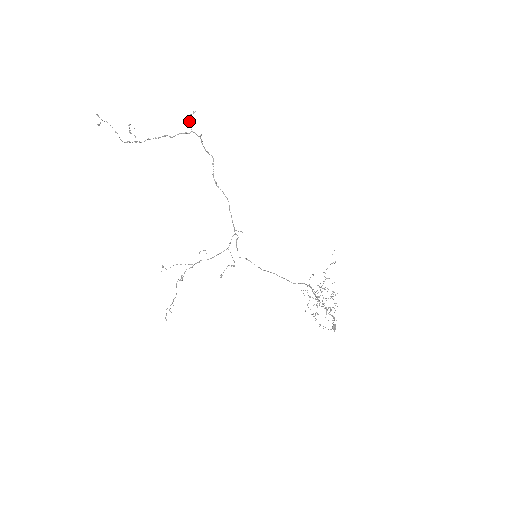
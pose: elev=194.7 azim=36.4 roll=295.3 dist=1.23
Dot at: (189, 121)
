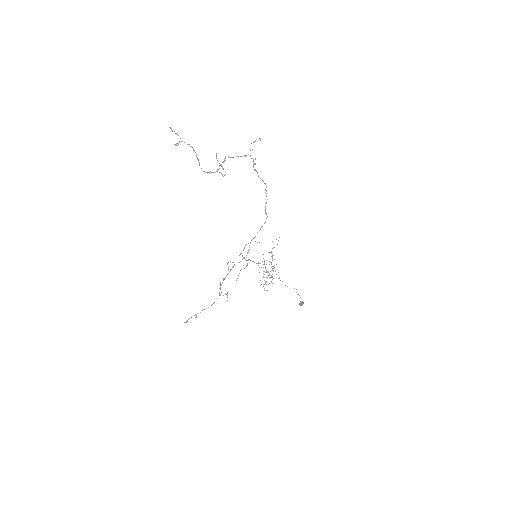
Dot at: occluded
